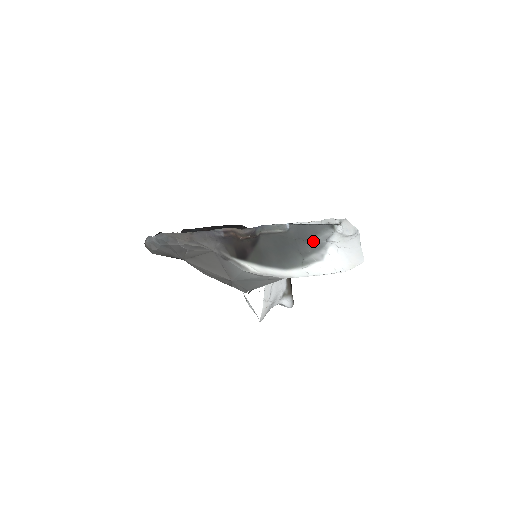
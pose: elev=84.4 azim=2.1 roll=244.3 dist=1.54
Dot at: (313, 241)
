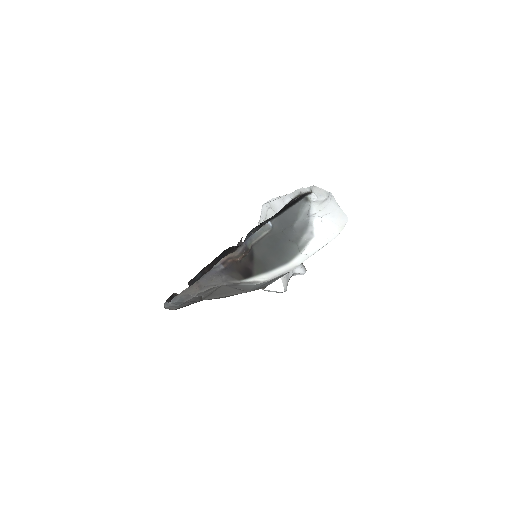
Dot at: (297, 224)
